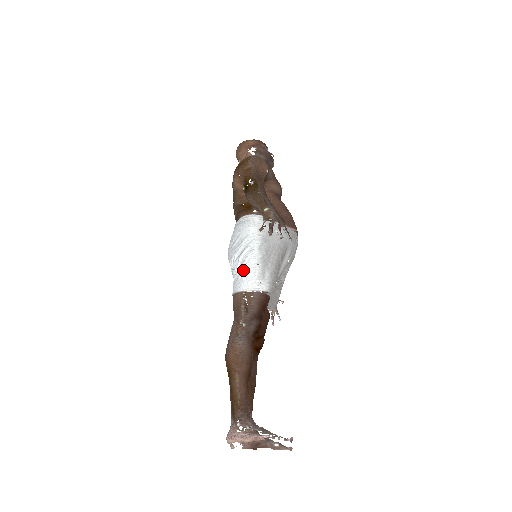
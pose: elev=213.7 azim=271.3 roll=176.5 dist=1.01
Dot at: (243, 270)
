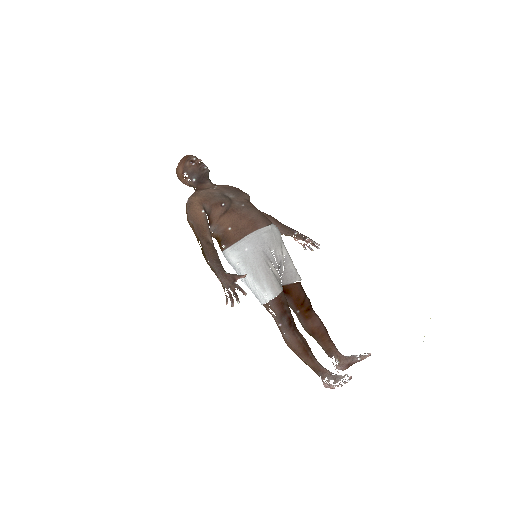
Dot at: (252, 292)
